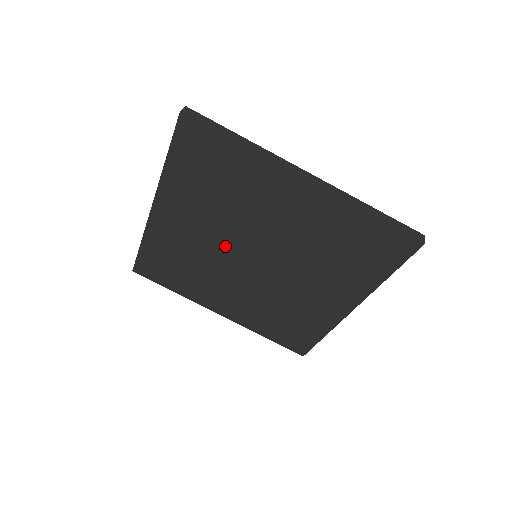
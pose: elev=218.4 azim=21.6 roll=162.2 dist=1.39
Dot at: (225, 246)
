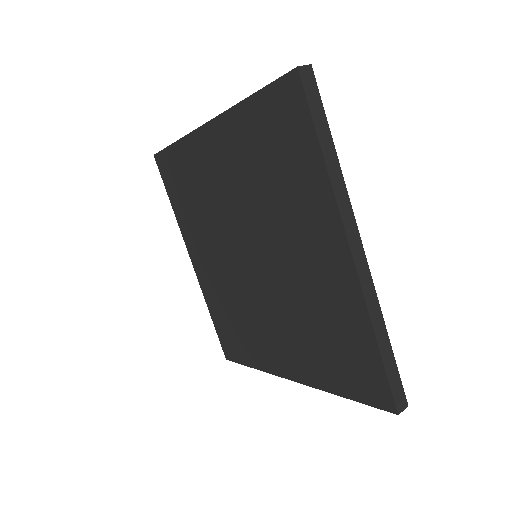
Dot at: (232, 261)
